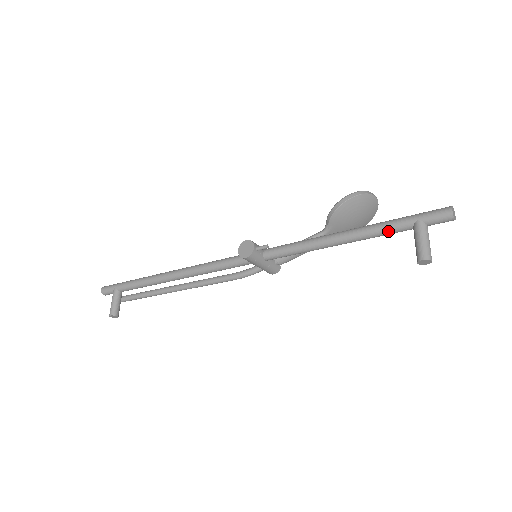
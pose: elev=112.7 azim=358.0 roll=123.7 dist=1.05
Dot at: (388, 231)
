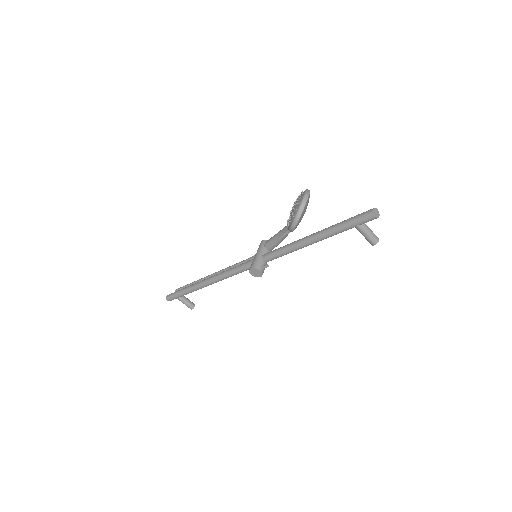
Dot at: occluded
